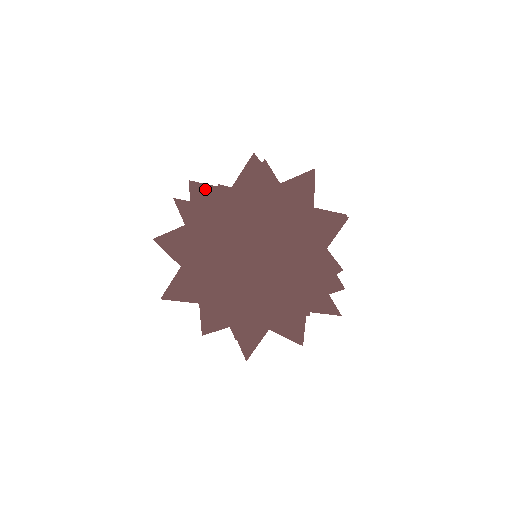
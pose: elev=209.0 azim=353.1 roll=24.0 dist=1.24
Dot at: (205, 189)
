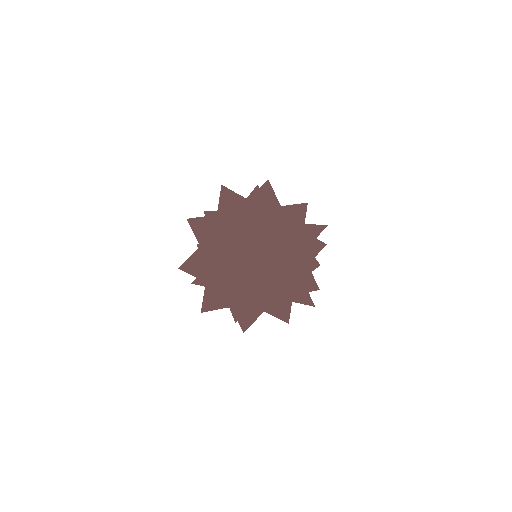
Dot at: (297, 227)
